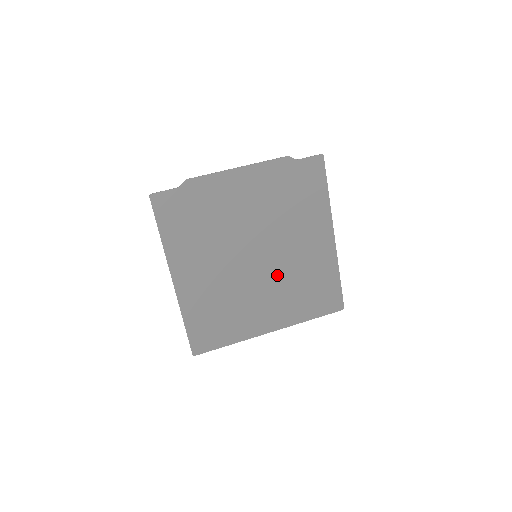
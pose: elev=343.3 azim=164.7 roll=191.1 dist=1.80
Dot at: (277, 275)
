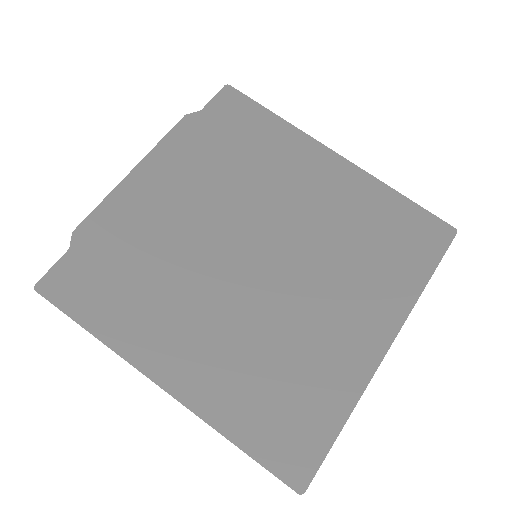
Dot at: (311, 258)
